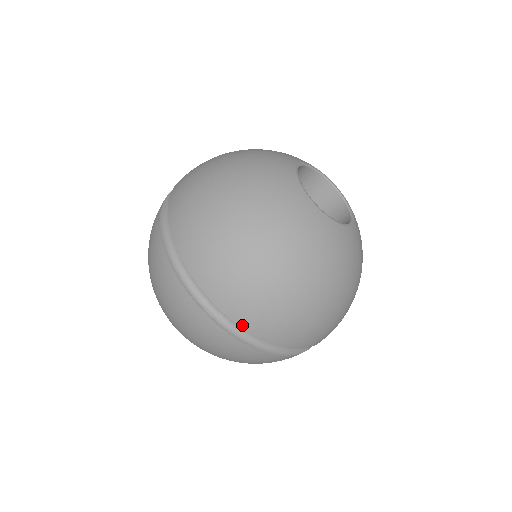
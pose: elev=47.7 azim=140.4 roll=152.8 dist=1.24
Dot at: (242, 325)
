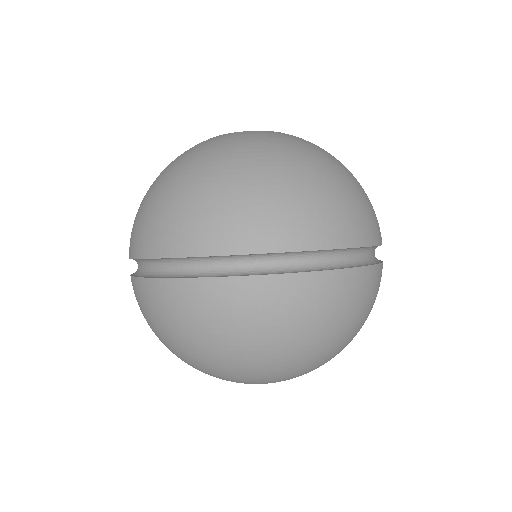
Dot at: (204, 253)
